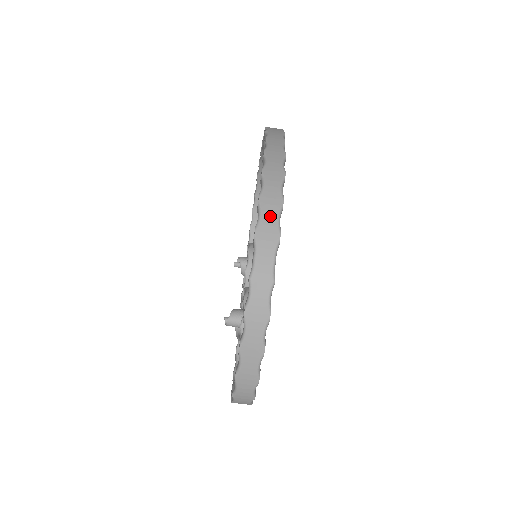
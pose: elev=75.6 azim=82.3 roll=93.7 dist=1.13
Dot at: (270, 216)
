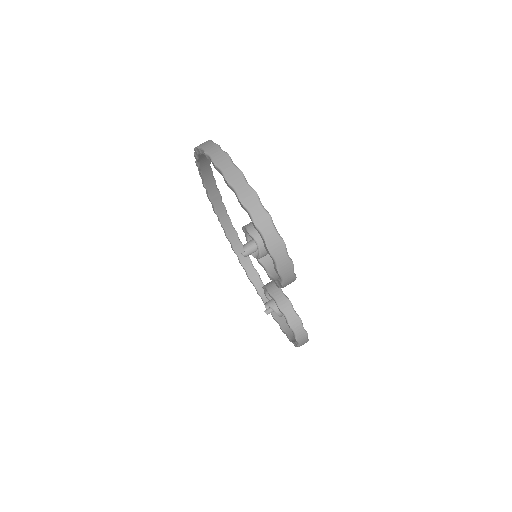
Dot at: occluded
